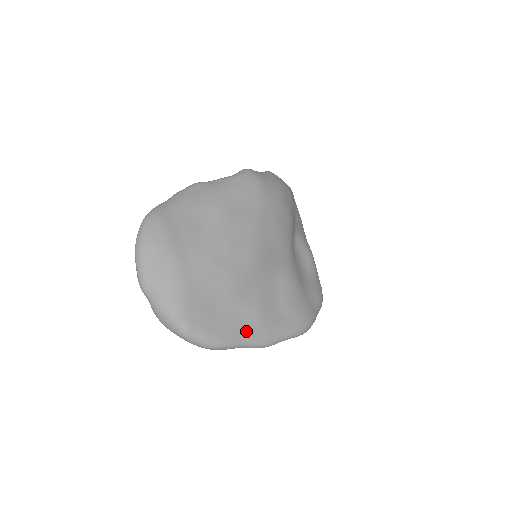
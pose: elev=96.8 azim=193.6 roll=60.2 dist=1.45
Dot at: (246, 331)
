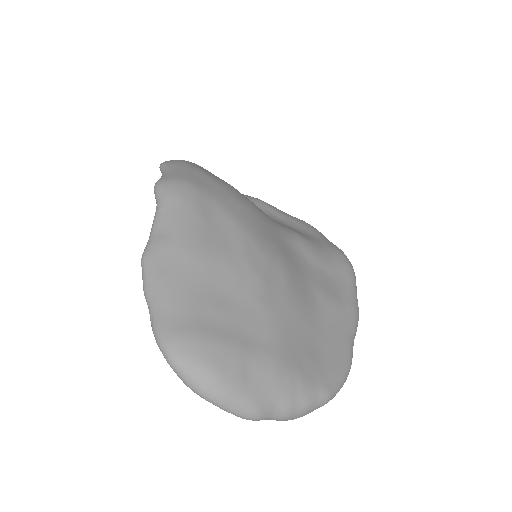
Dot at: (344, 327)
